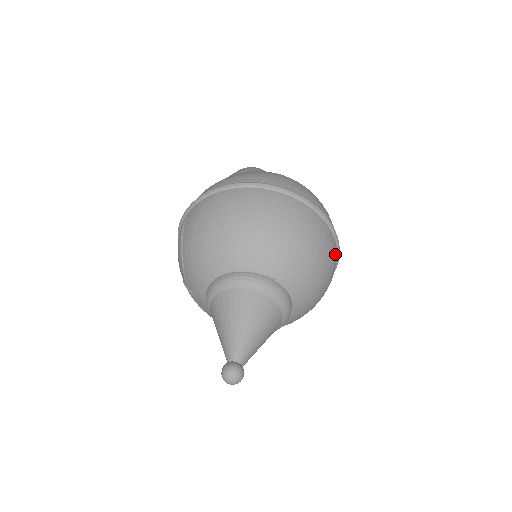
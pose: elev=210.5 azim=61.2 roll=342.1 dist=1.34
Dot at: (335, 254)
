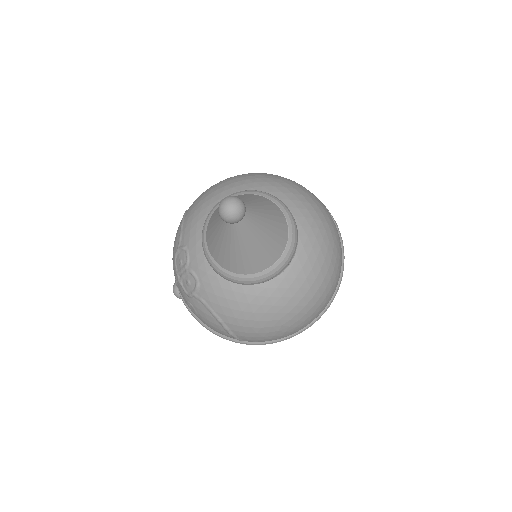
Dot at: (340, 243)
